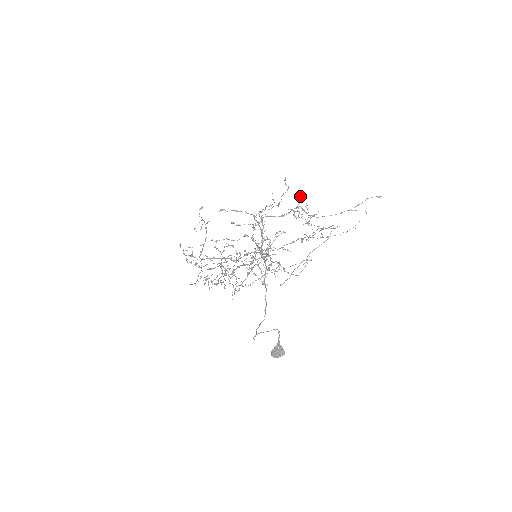
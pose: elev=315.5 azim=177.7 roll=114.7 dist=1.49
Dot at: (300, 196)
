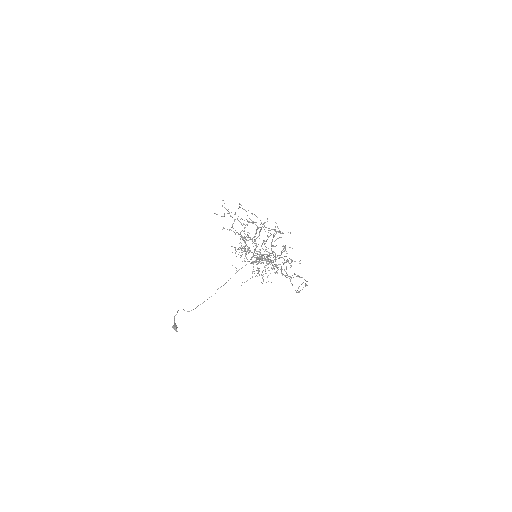
Dot at: (276, 223)
